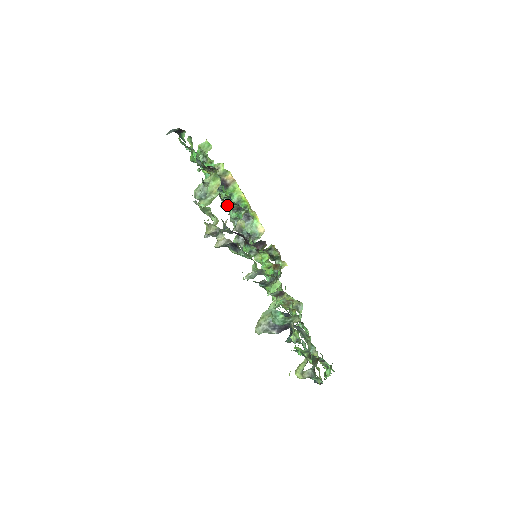
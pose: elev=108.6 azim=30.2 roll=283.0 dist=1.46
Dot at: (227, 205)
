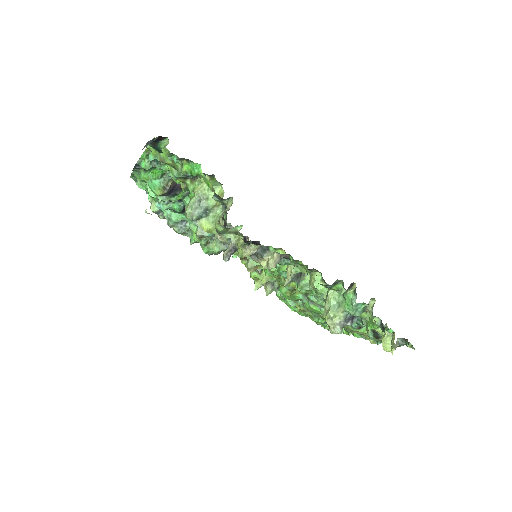
Dot at: occluded
